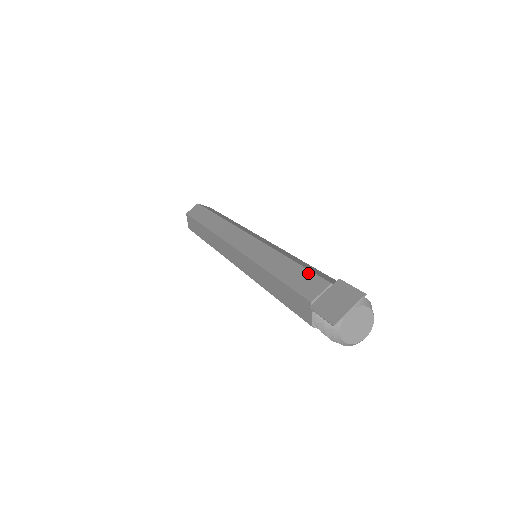
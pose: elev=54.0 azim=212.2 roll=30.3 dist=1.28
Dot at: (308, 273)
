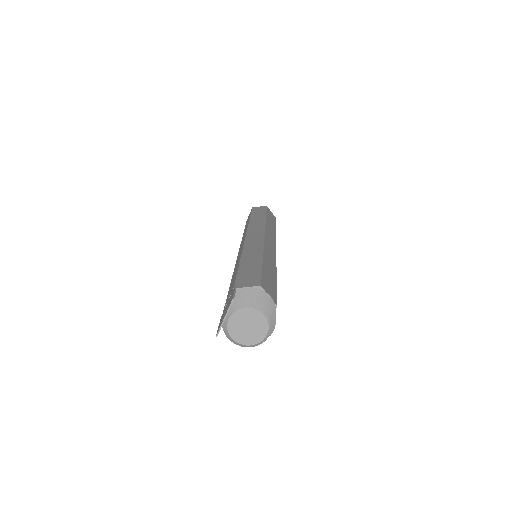
Dot at: (235, 278)
